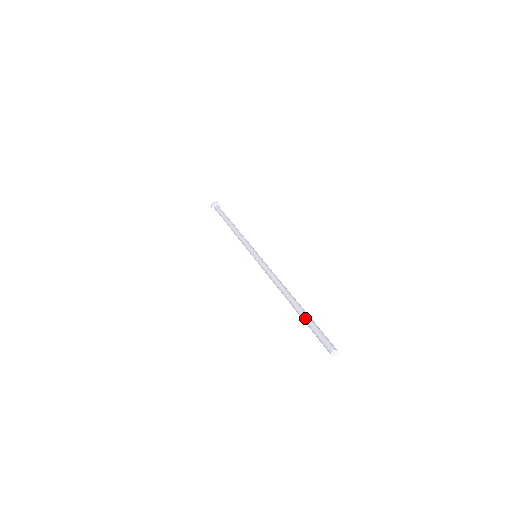
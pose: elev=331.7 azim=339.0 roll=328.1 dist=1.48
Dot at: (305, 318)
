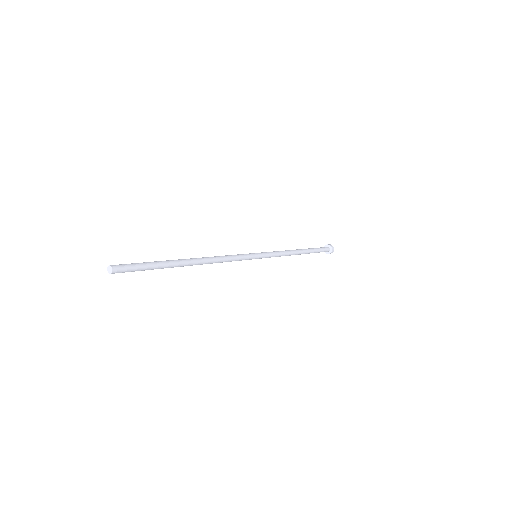
Dot at: occluded
